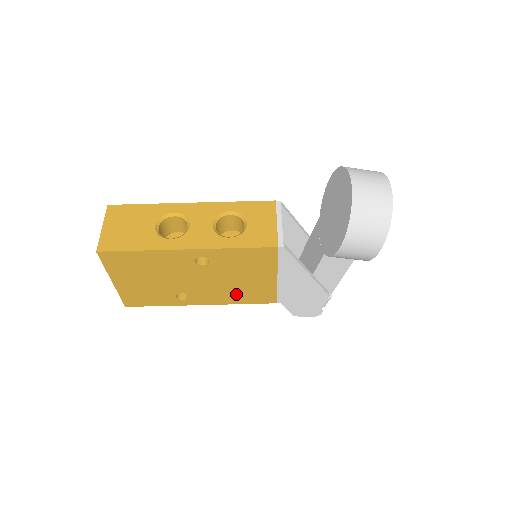
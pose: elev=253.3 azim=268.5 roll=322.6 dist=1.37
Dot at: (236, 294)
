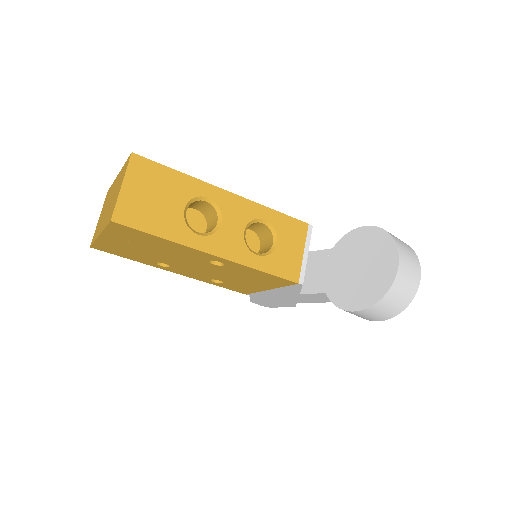
Dot at: occluded
